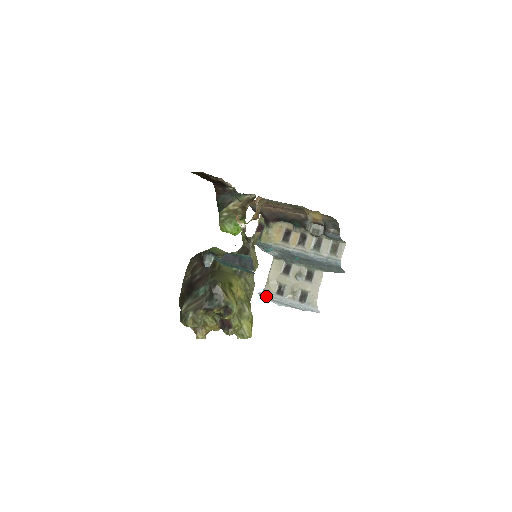
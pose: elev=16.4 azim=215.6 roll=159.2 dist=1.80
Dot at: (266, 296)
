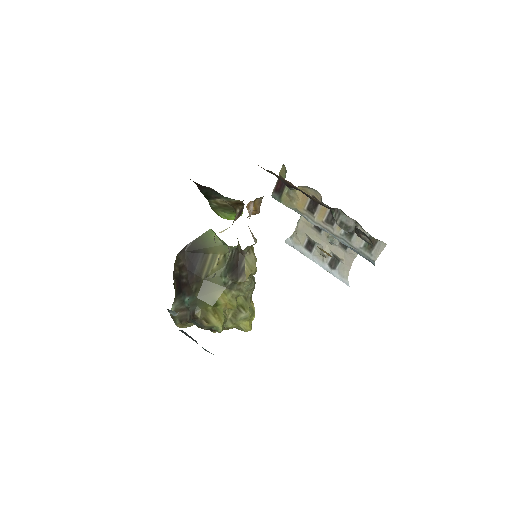
Dot at: (293, 246)
